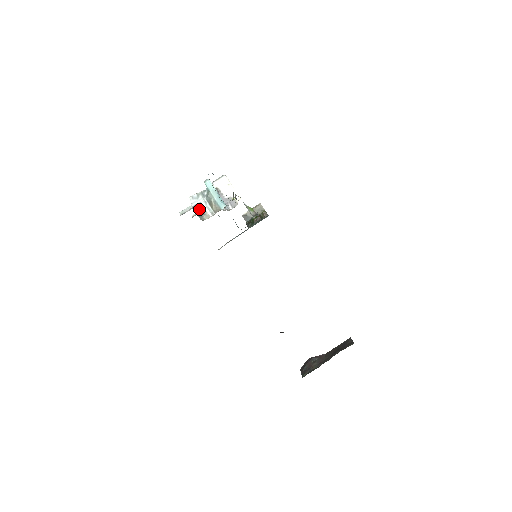
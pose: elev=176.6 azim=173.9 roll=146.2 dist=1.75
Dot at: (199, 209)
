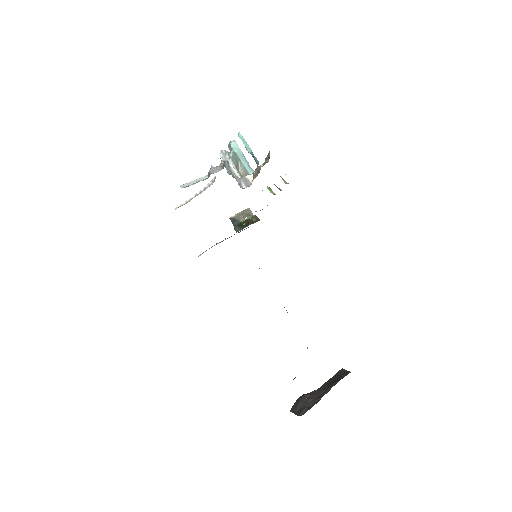
Dot at: (228, 167)
